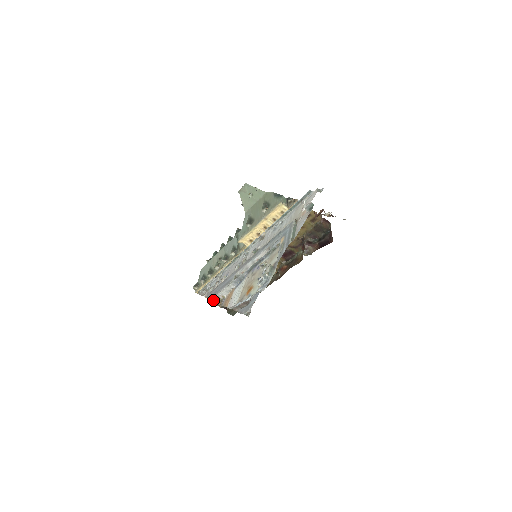
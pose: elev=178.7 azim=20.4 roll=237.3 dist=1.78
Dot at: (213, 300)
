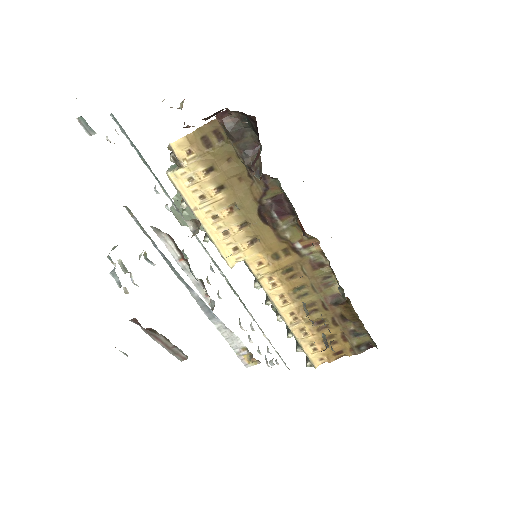
Dot at: (248, 366)
